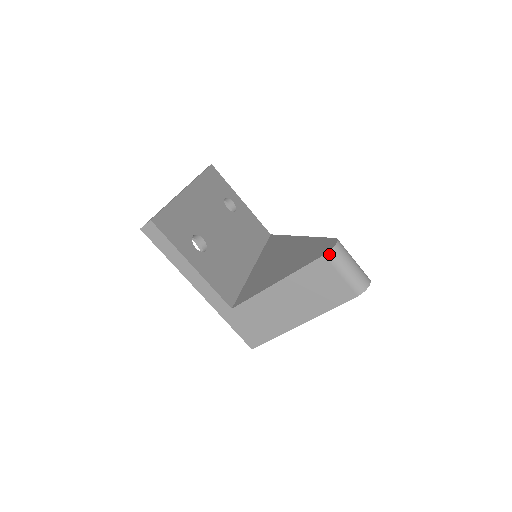
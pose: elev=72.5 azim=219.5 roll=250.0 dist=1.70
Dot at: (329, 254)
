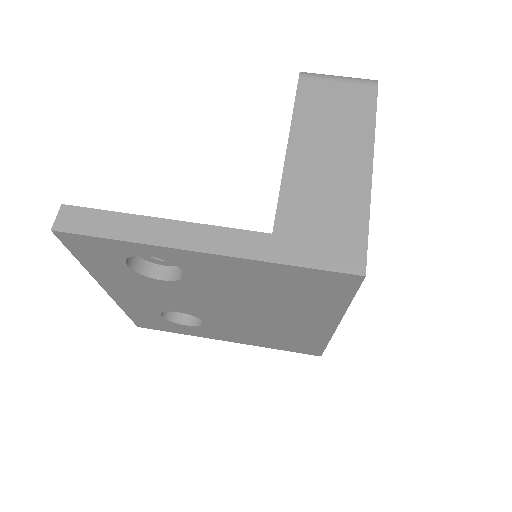
Dot at: (302, 74)
